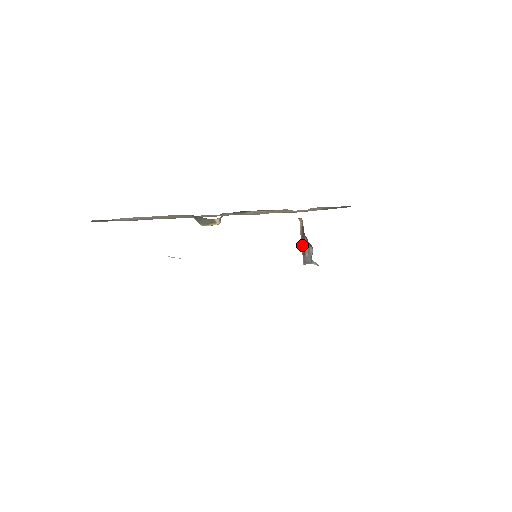
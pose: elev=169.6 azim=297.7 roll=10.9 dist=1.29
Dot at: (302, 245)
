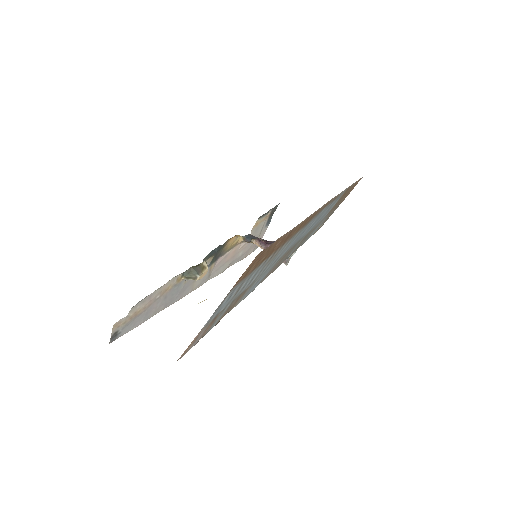
Dot at: occluded
